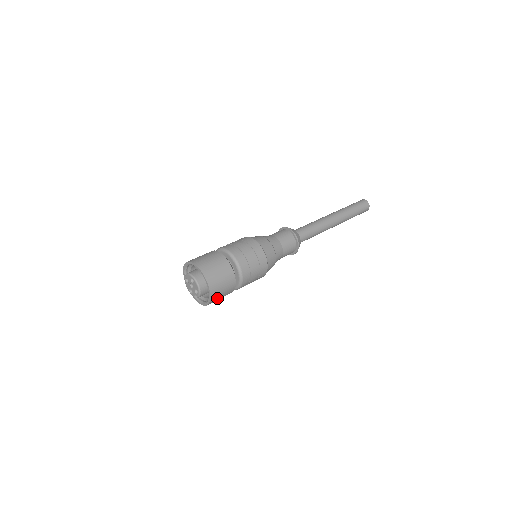
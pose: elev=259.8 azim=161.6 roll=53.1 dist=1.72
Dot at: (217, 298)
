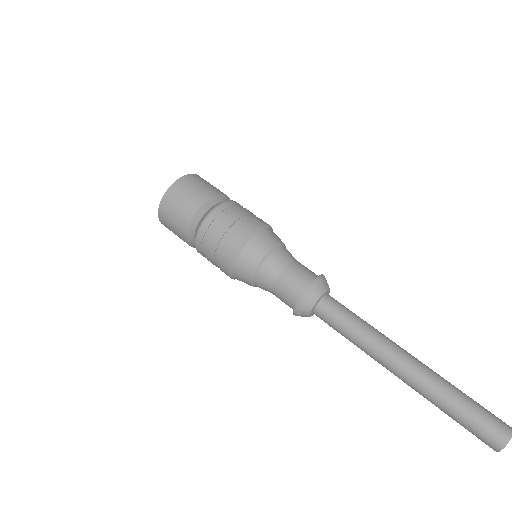
Dot at: (167, 218)
